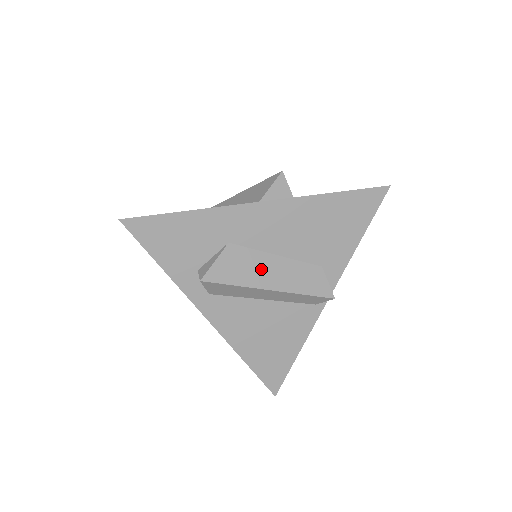
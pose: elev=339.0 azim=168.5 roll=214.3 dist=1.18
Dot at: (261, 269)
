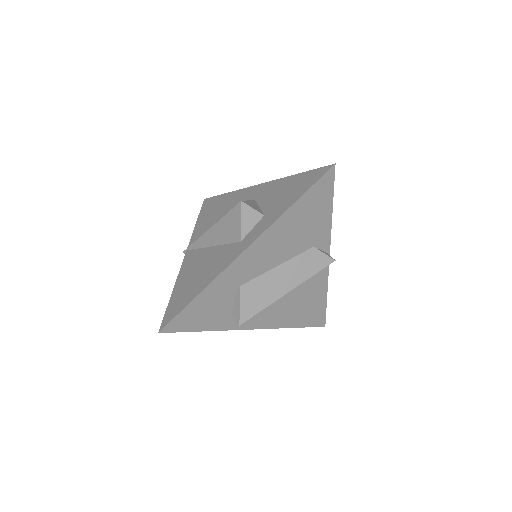
Dot at: (273, 284)
